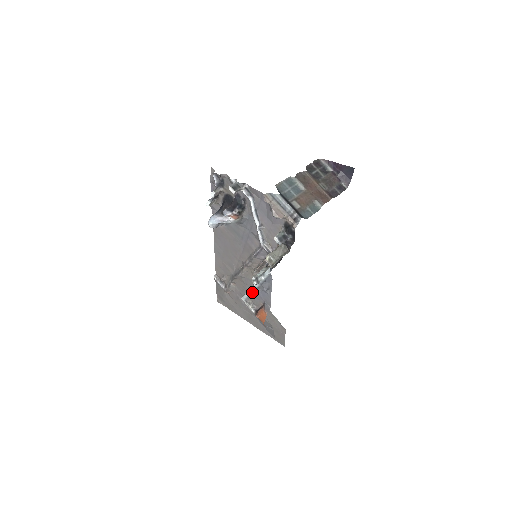
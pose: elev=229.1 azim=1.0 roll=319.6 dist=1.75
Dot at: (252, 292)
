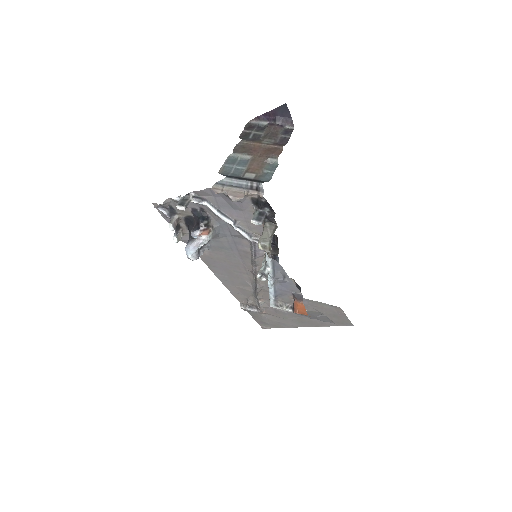
Dot at: (273, 292)
